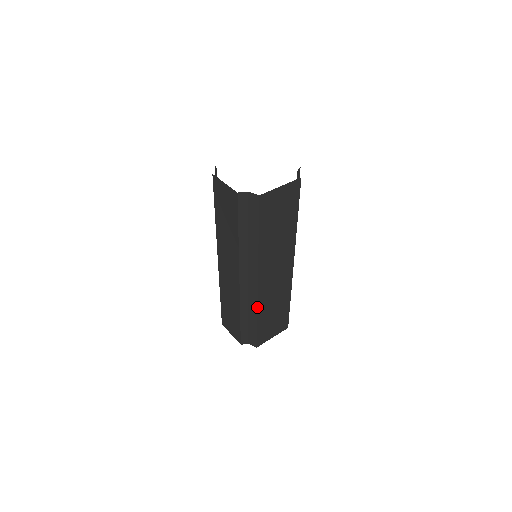
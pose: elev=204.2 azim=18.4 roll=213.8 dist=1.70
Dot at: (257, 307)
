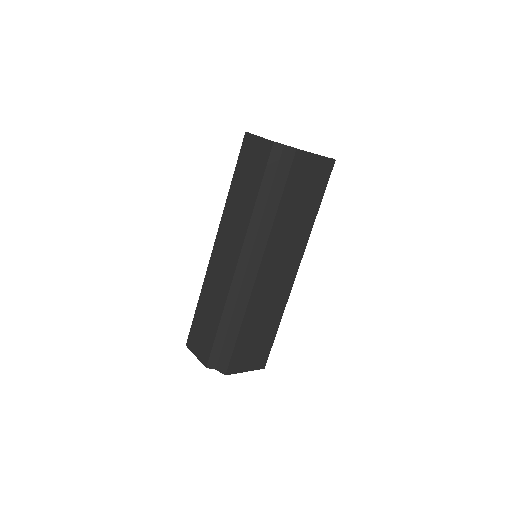
Dot at: (246, 308)
